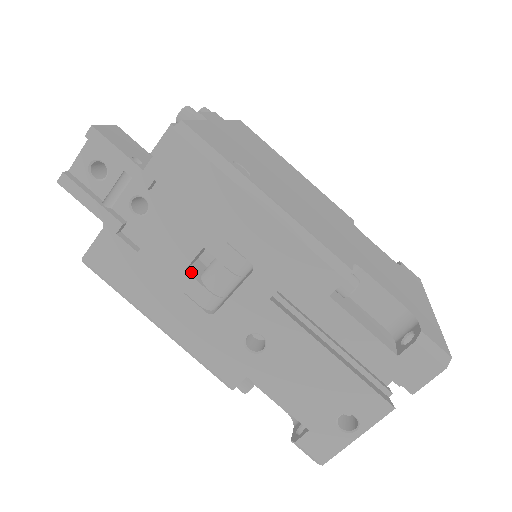
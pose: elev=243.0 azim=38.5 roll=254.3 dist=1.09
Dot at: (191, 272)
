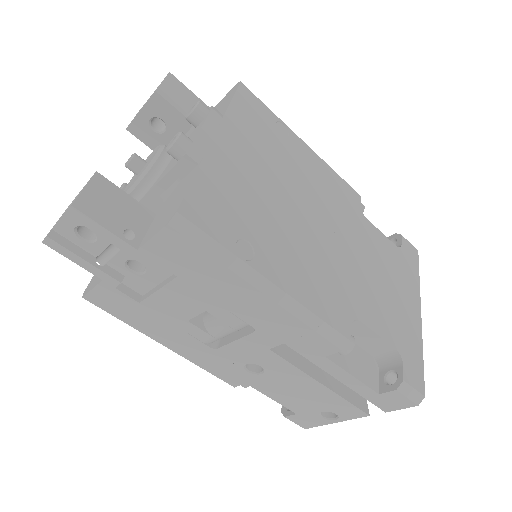
Dot at: (194, 319)
